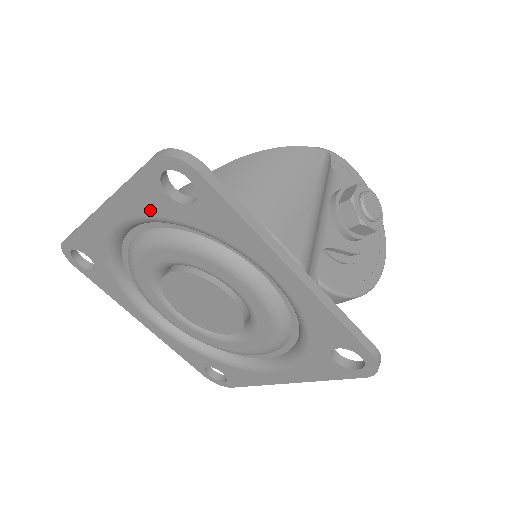
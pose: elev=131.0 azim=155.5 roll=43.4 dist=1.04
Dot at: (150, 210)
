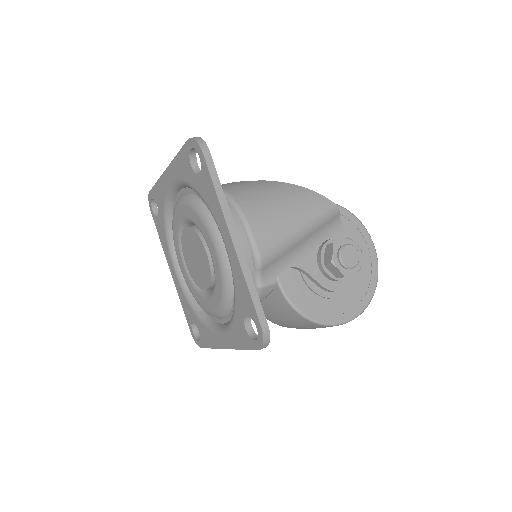
Dot at: (184, 175)
